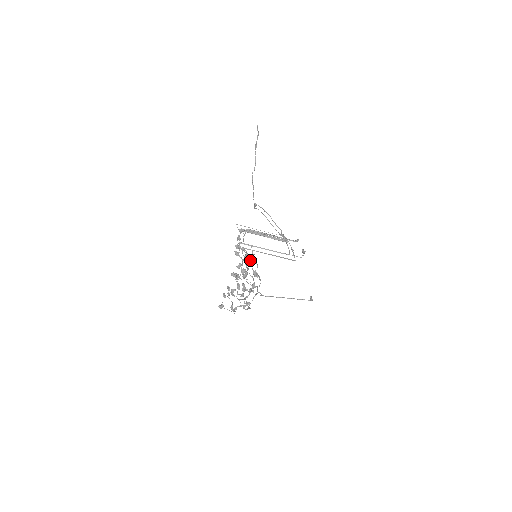
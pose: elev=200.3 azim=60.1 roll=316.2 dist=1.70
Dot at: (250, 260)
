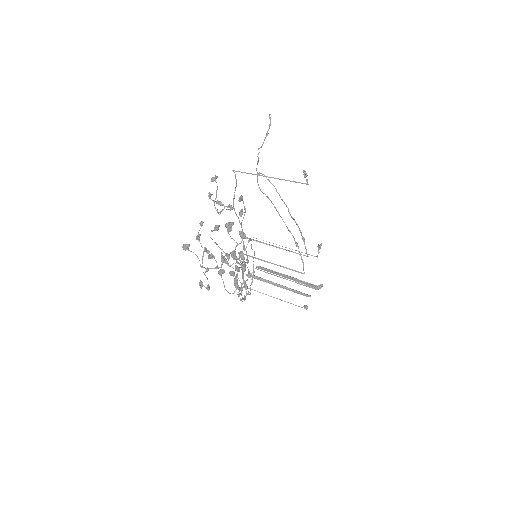
Dot at: (246, 253)
